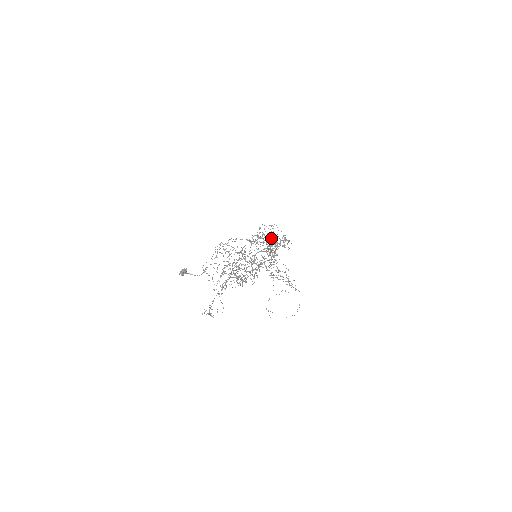
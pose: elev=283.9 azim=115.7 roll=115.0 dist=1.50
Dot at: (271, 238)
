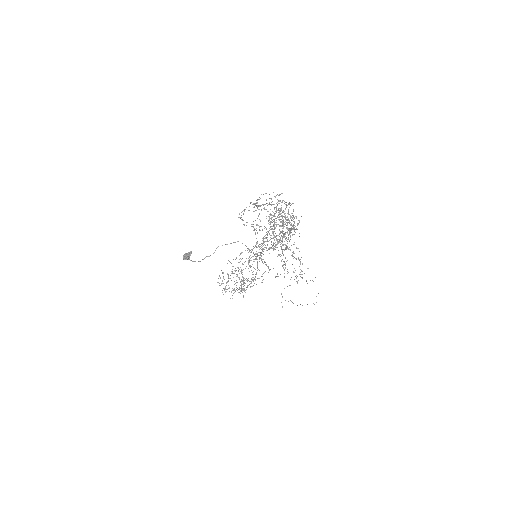
Dot at: occluded
